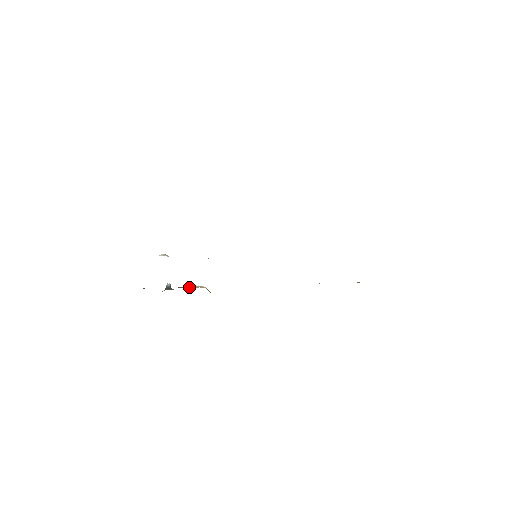
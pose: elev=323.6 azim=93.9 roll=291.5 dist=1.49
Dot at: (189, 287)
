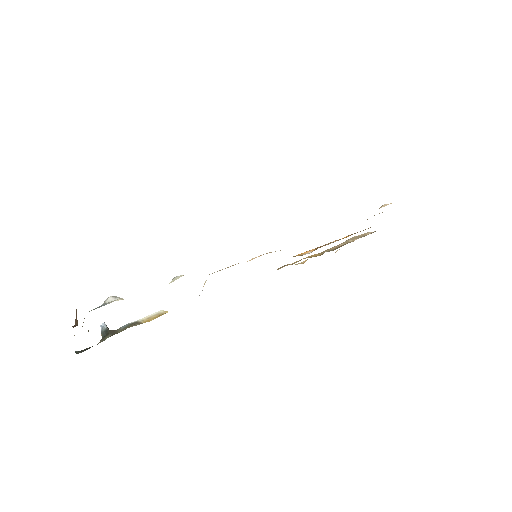
Dot at: (143, 320)
